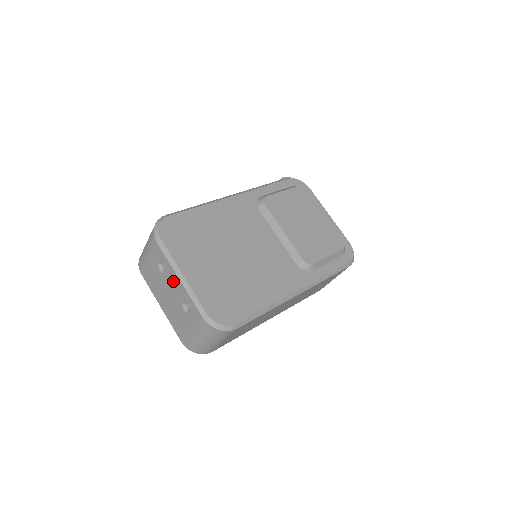
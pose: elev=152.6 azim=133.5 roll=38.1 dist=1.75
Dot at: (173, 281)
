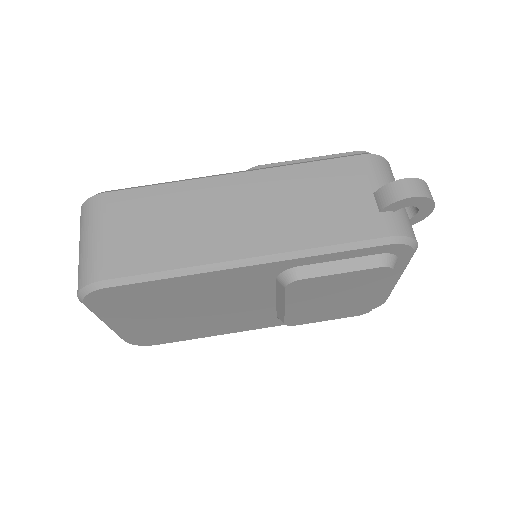
Dot at: occluded
